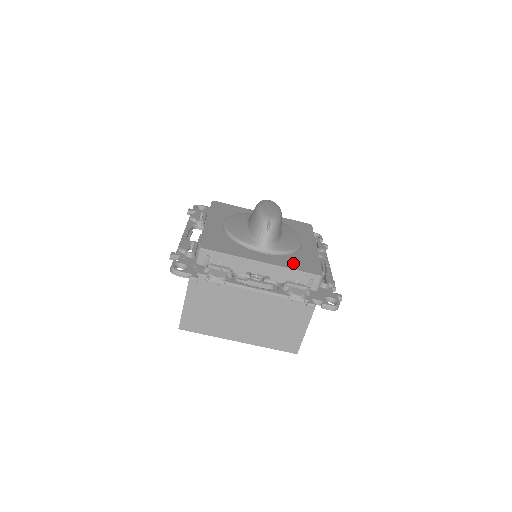
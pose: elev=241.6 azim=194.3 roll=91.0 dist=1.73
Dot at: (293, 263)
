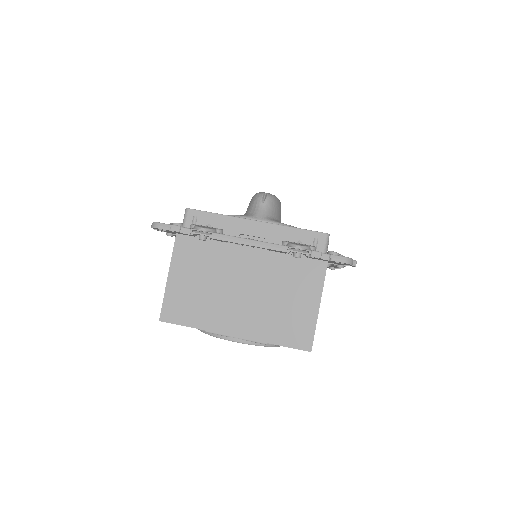
Dot at: occluded
